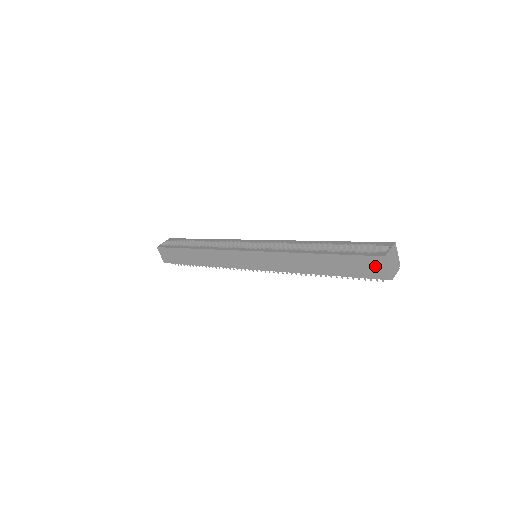
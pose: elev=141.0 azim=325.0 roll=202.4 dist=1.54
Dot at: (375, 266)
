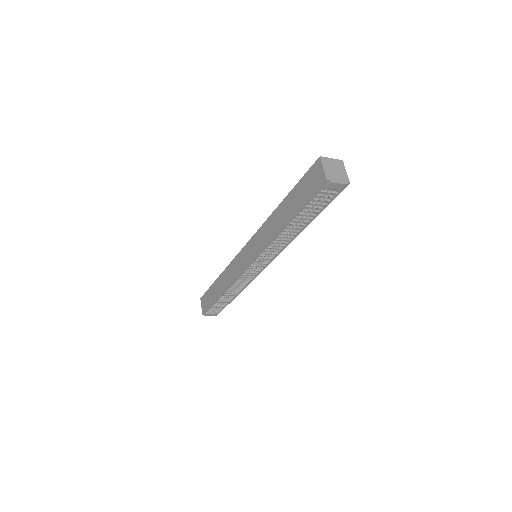
Dot at: (316, 174)
